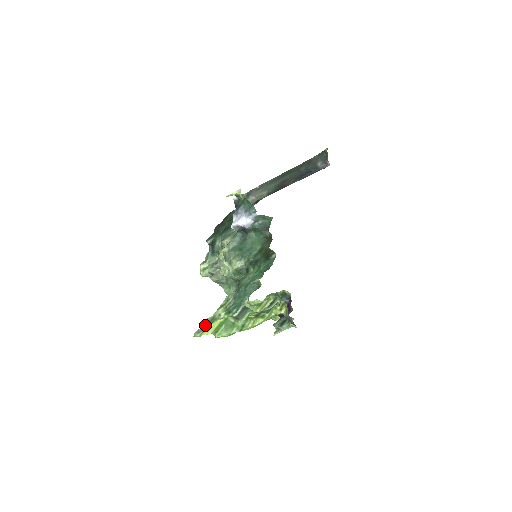
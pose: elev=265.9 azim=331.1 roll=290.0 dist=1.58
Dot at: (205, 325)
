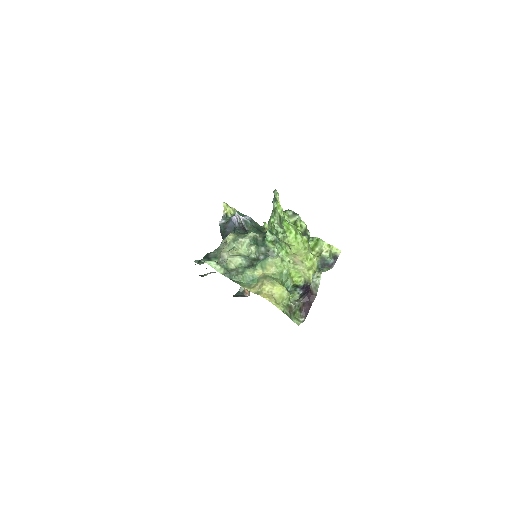
Dot at: occluded
